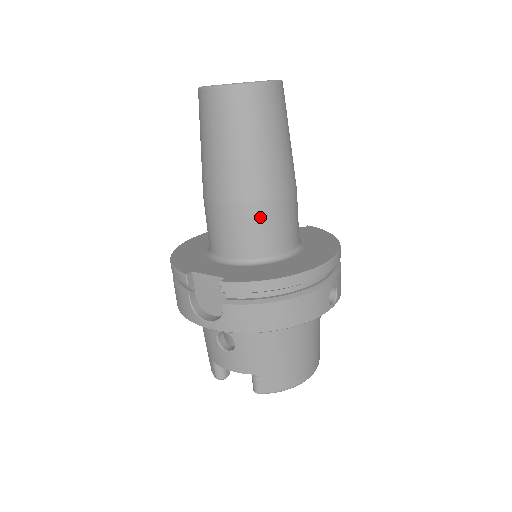
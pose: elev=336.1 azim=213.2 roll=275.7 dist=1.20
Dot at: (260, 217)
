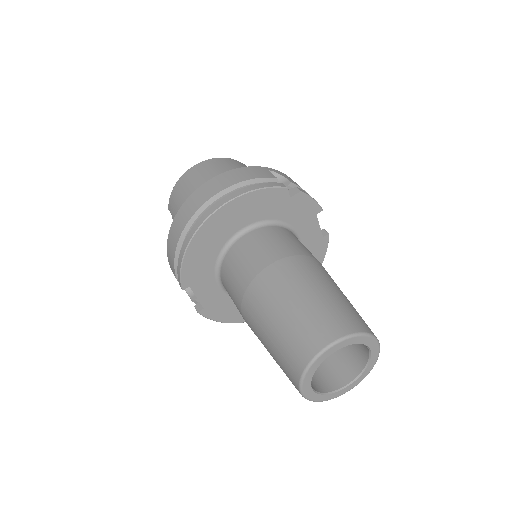
Dot at: occluded
